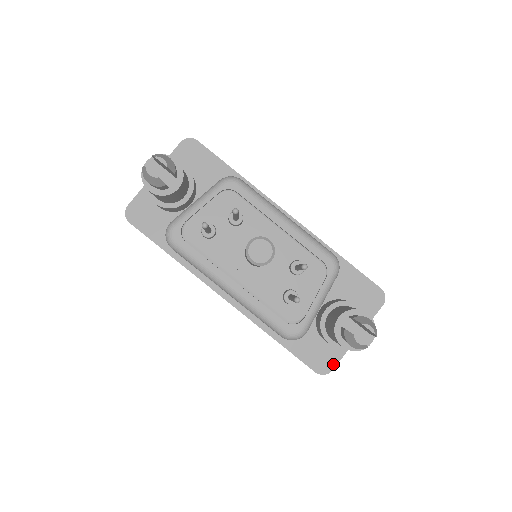
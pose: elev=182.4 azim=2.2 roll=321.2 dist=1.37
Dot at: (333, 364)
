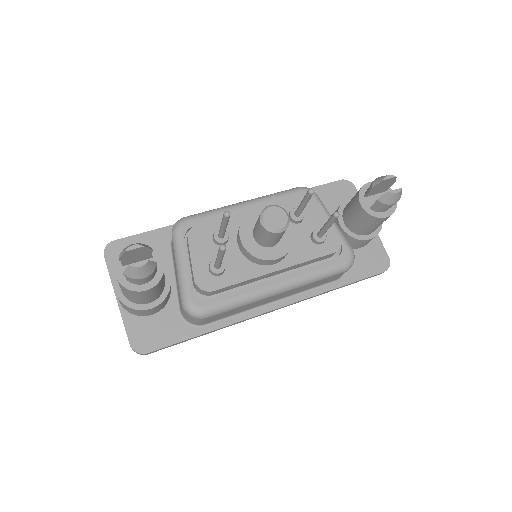
Dot at: (384, 254)
